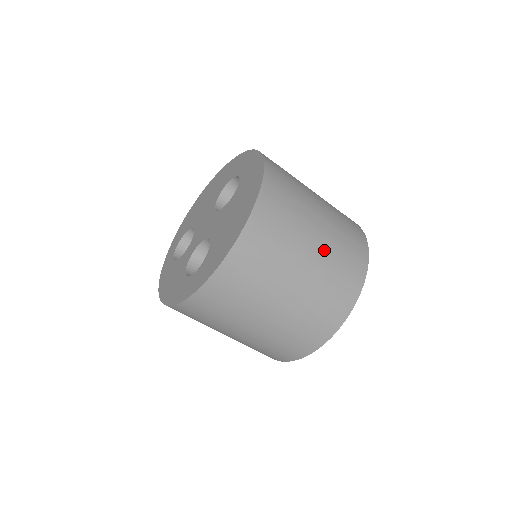
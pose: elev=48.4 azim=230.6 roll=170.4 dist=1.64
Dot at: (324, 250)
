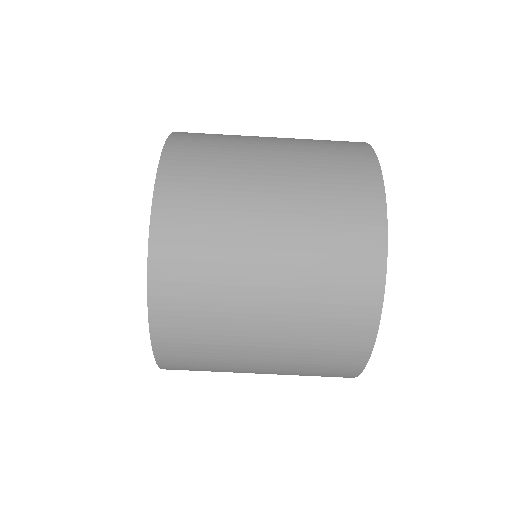
Dot at: (291, 199)
